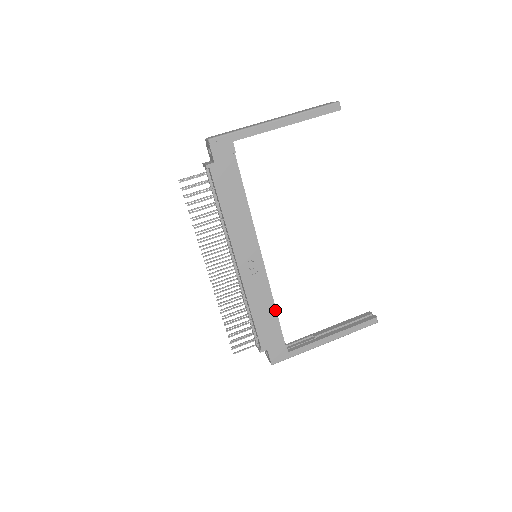
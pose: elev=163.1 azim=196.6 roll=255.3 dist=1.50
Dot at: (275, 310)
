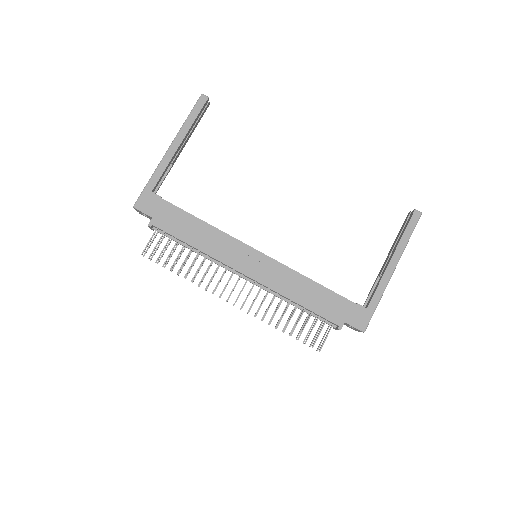
Dot at: (315, 283)
